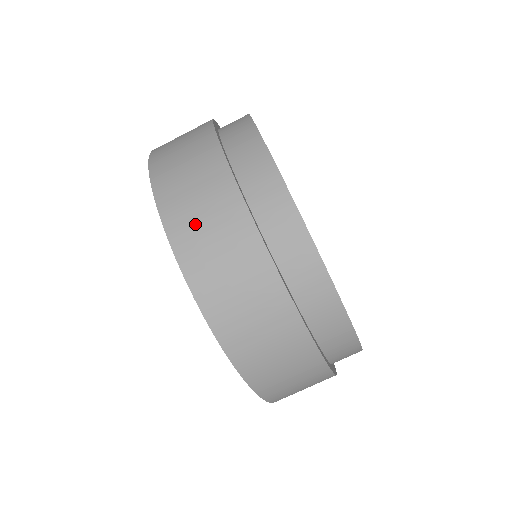
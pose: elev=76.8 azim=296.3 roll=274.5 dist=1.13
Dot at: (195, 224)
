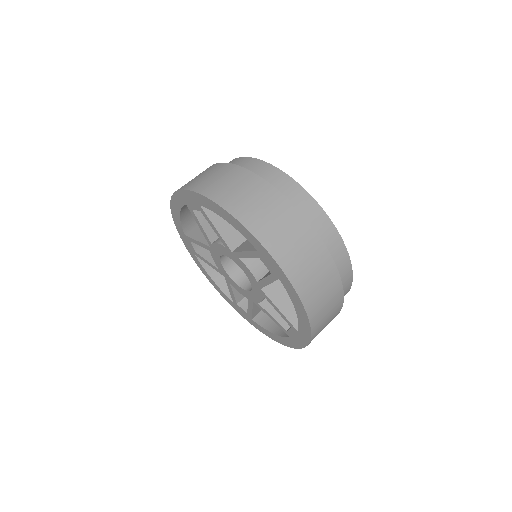
Dot at: occluded
